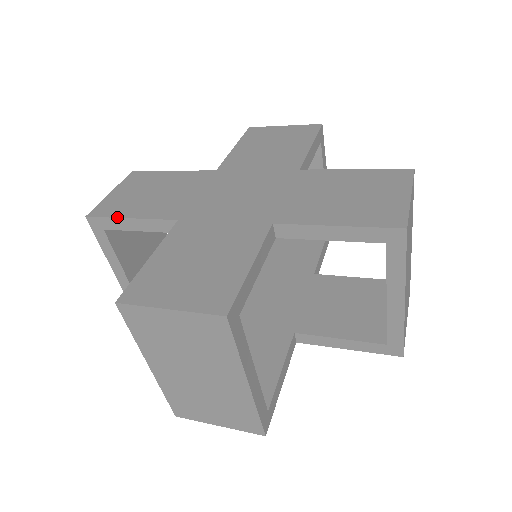
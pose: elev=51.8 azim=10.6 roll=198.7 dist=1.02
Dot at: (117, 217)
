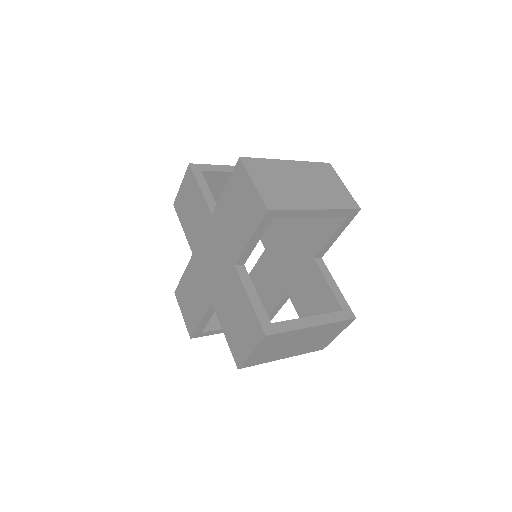
Dot at: (180, 221)
